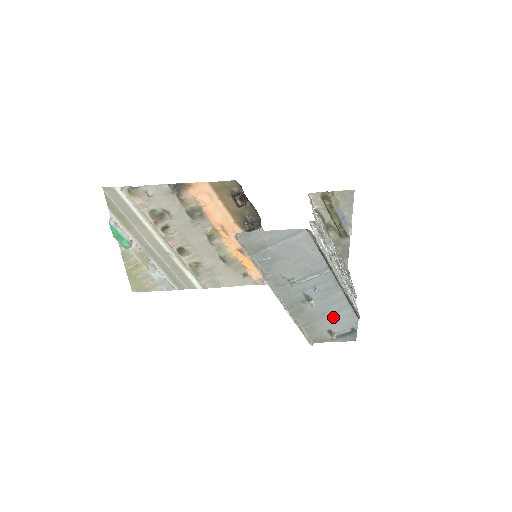
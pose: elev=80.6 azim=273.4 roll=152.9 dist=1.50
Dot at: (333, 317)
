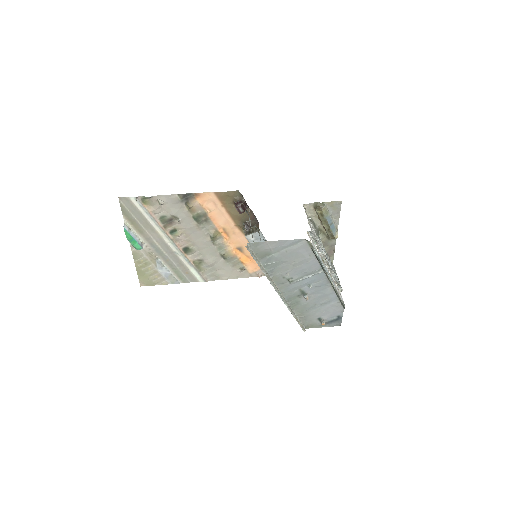
Dot at: (323, 308)
